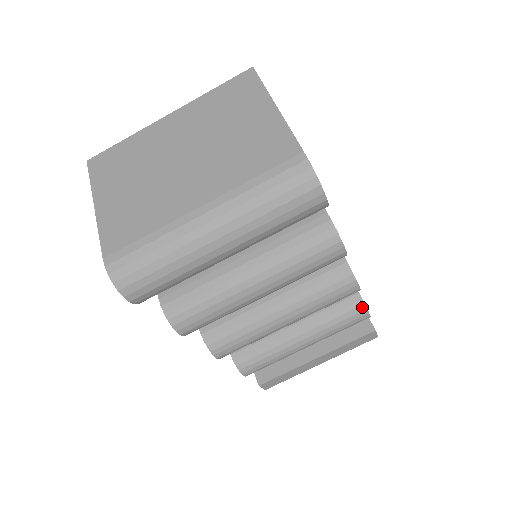
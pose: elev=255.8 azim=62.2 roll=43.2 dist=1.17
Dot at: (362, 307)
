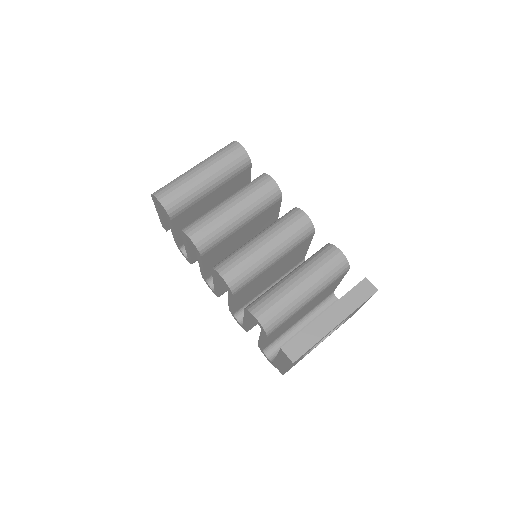
Dot at: (330, 246)
